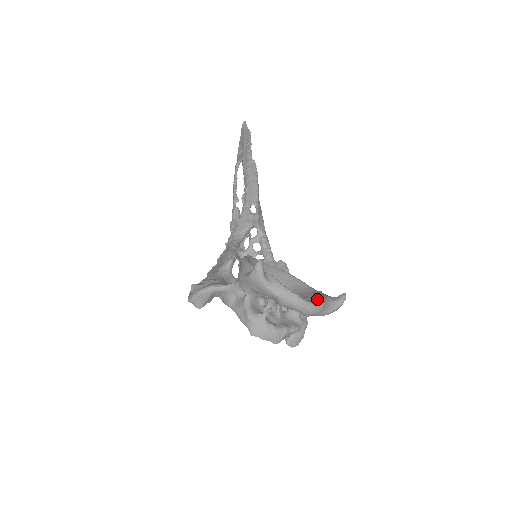
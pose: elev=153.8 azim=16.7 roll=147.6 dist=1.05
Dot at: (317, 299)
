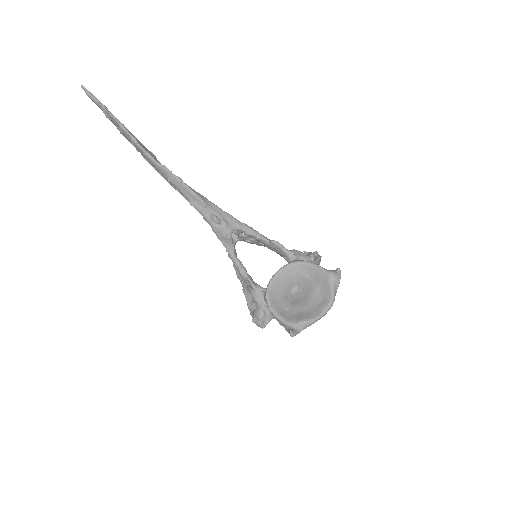
Dot at: (326, 288)
